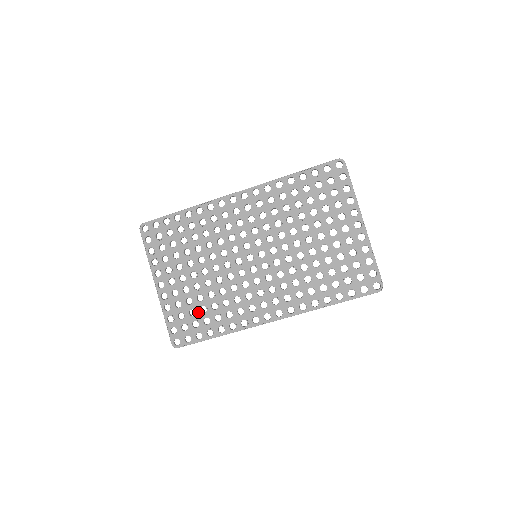
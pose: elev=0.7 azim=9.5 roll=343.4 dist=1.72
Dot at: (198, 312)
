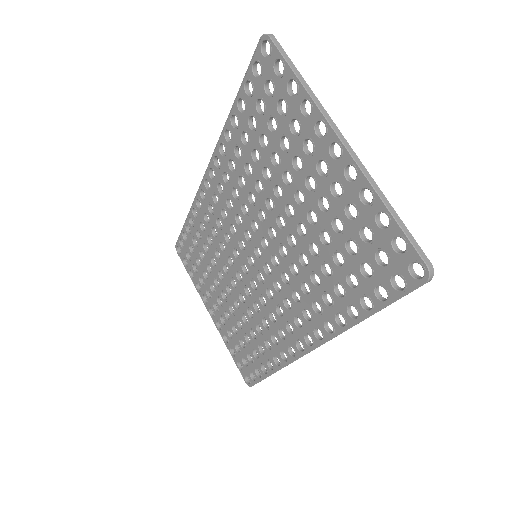
Dot at: (245, 343)
